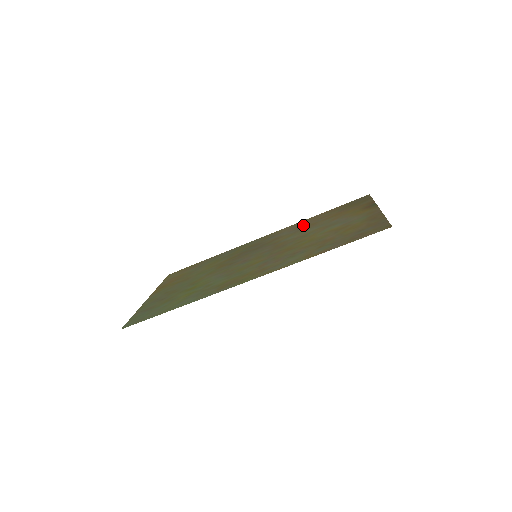
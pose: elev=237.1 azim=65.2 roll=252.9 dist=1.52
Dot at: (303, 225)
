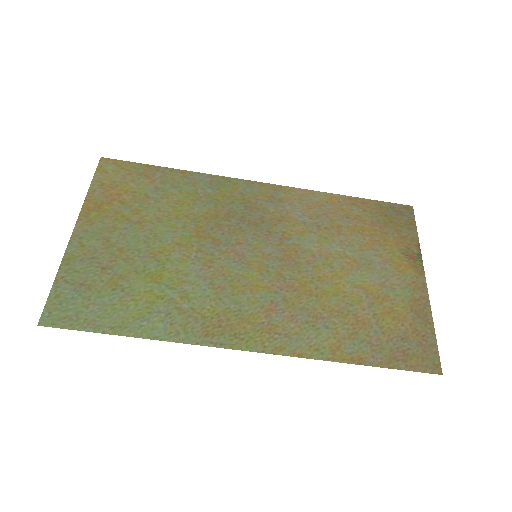
Dot at: (323, 213)
